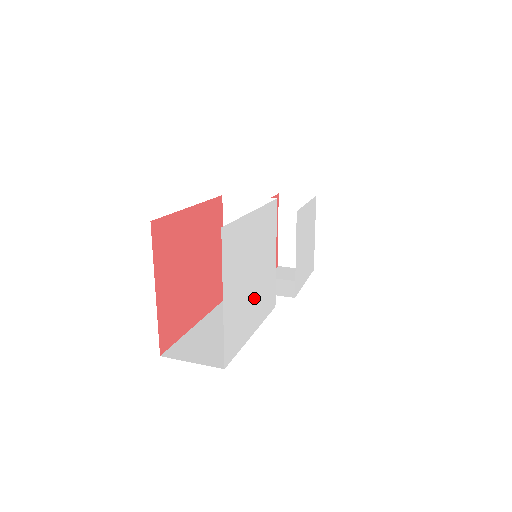
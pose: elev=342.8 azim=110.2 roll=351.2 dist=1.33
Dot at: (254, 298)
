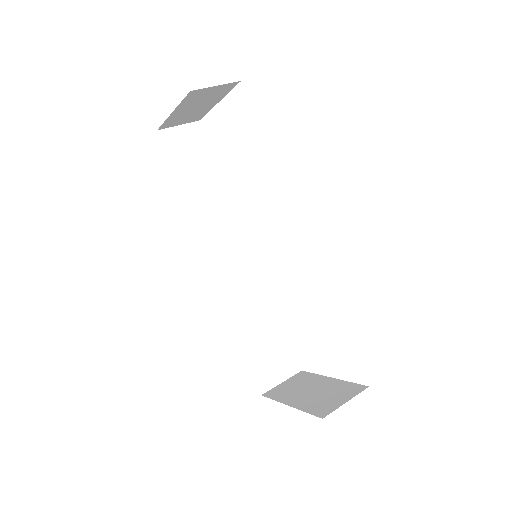
Dot at: occluded
